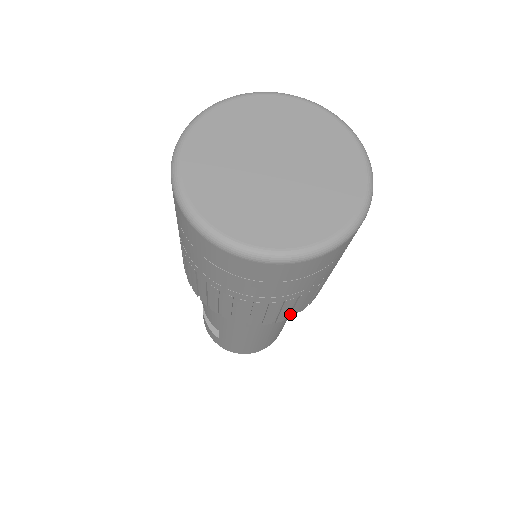
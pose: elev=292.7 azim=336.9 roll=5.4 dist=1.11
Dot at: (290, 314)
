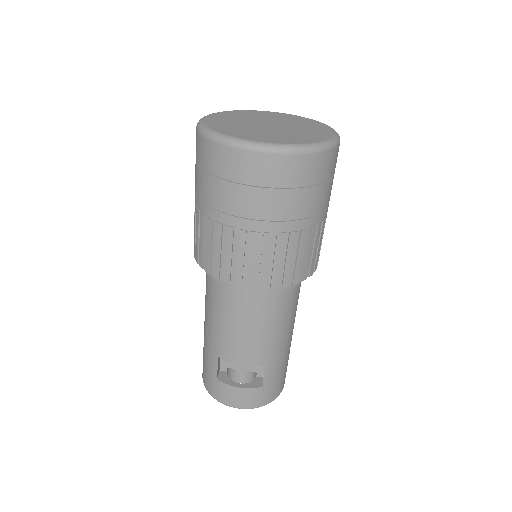
Dot at: occluded
